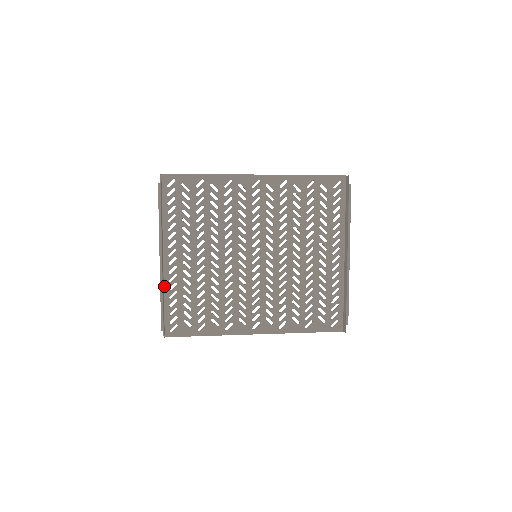
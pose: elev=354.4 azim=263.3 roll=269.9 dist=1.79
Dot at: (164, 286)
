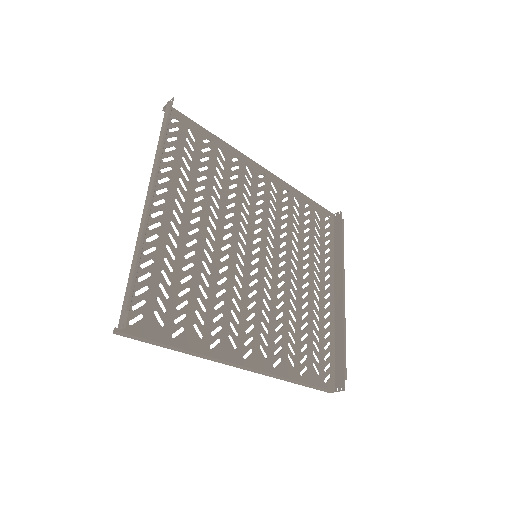
Dot at: (137, 244)
